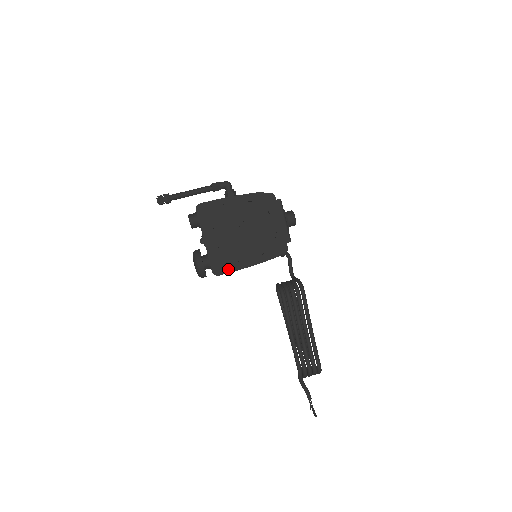
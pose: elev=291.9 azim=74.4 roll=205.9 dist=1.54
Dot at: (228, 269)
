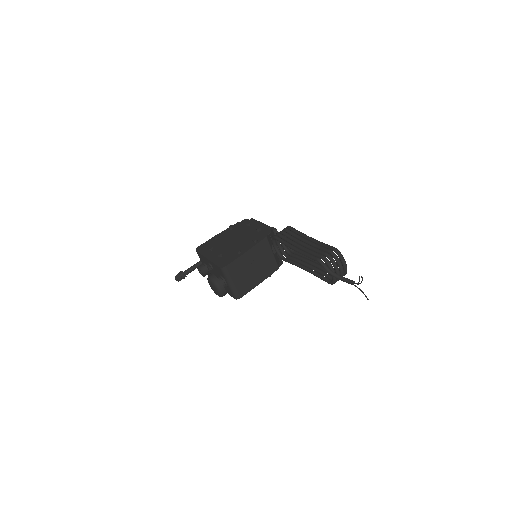
Dot at: (231, 260)
